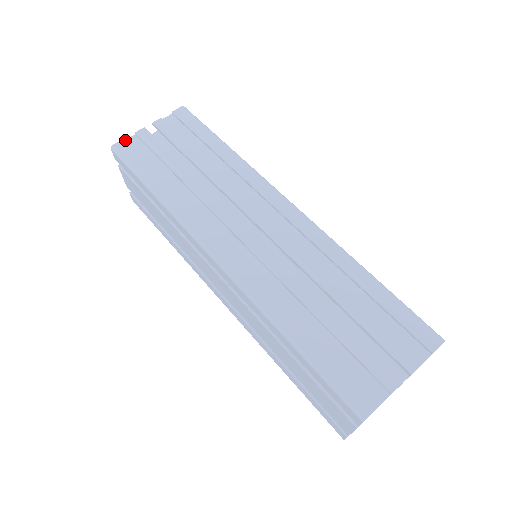
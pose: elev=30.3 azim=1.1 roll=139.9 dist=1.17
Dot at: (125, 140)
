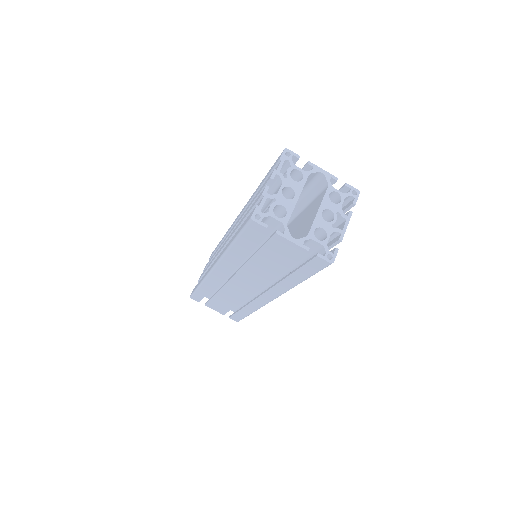
Dot at: occluded
